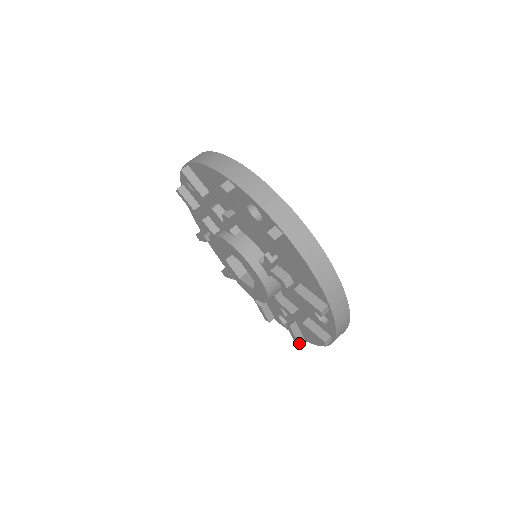
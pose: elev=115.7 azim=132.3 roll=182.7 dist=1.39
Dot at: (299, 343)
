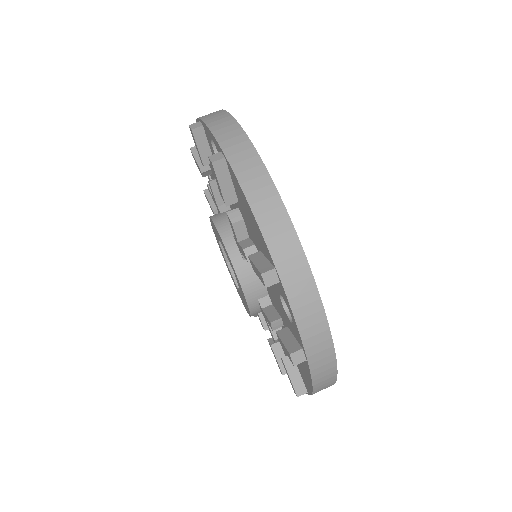
Dot at: (297, 394)
